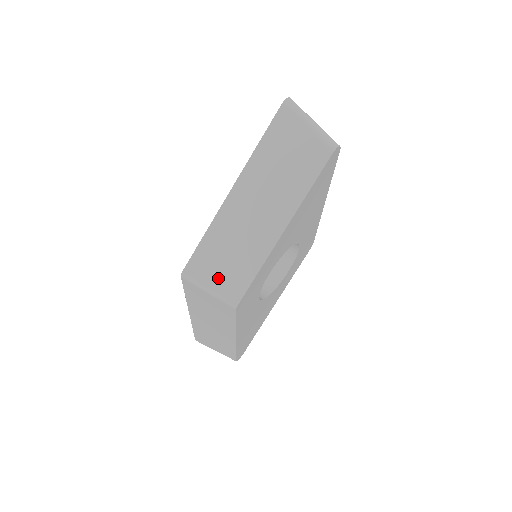
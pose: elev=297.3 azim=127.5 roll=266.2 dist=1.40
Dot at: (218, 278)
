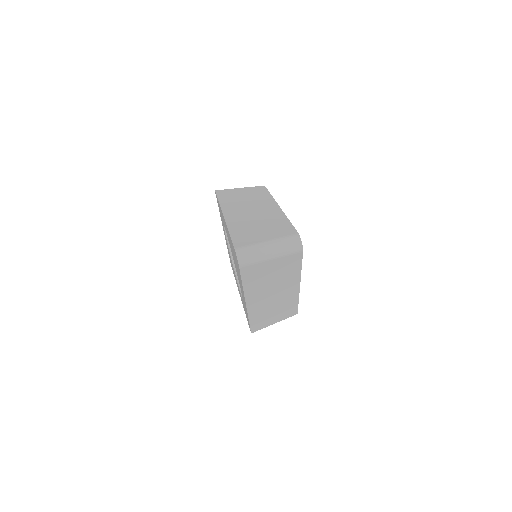
Dot at: (276, 320)
